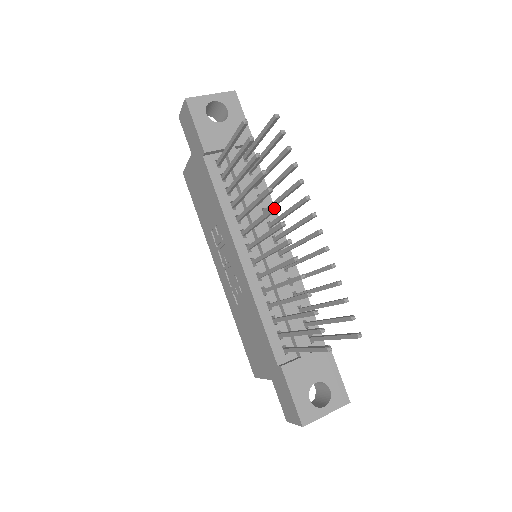
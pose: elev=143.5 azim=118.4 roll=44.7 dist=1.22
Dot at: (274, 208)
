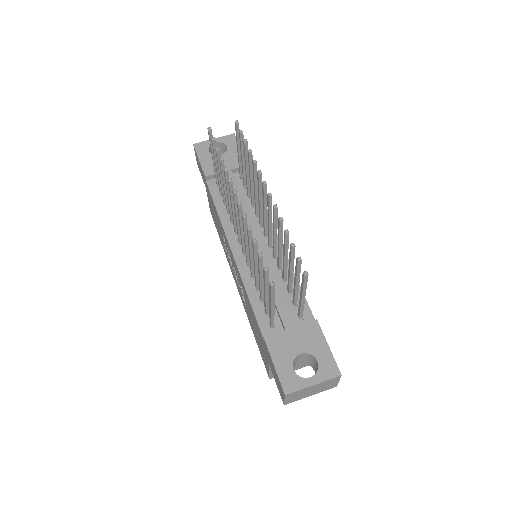
Dot at: (228, 182)
